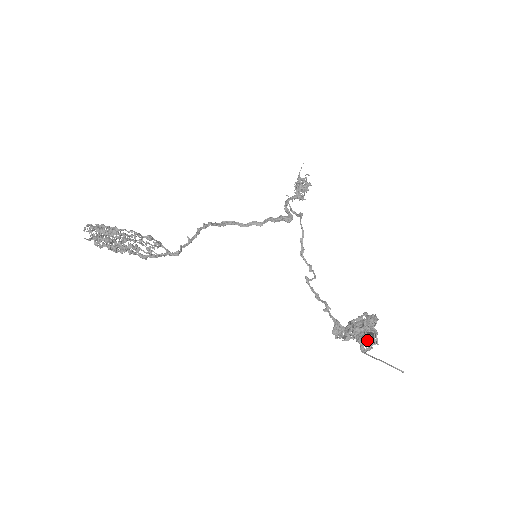
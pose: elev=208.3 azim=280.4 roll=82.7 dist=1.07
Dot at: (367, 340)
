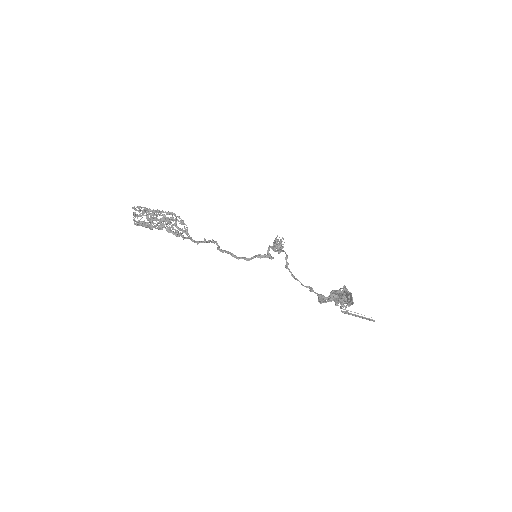
Dot at: (346, 299)
